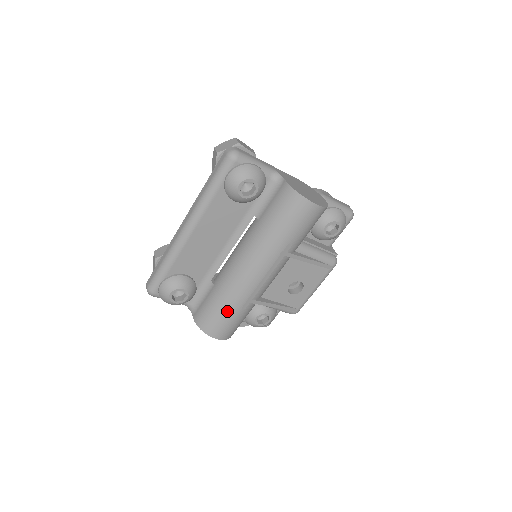
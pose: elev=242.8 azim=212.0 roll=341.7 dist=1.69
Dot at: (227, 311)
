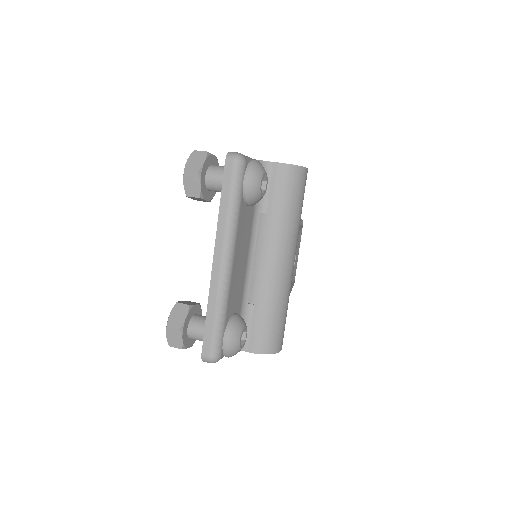
Dot at: (282, 316)
